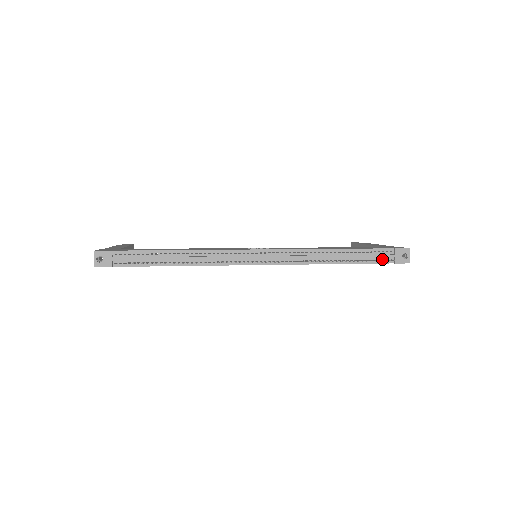
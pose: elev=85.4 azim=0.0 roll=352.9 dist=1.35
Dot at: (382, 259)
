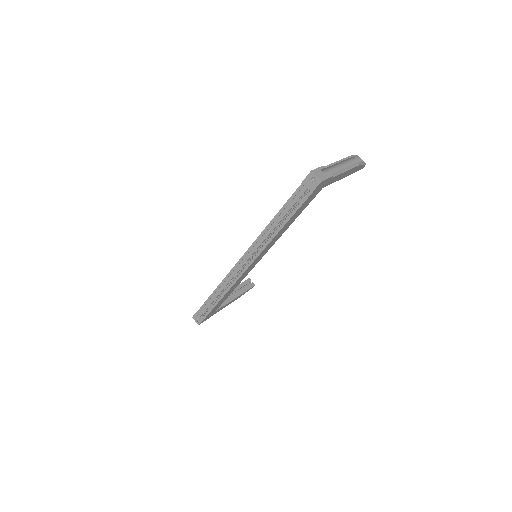
Dot at: (304, 197)
